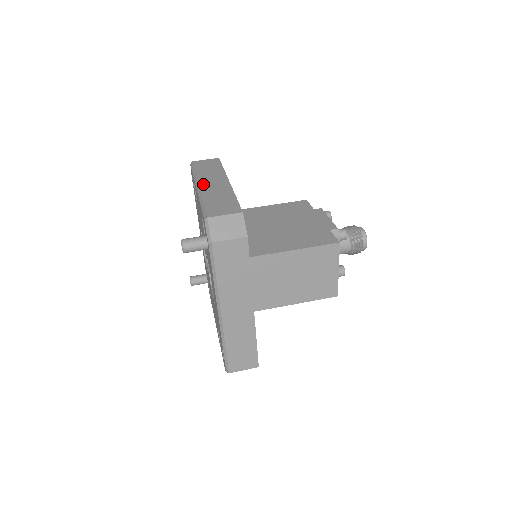
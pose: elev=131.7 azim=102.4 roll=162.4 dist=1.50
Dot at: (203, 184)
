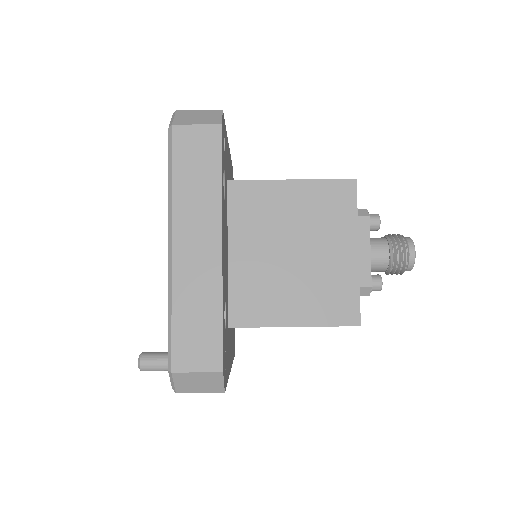
Dot at: (179, 245)
